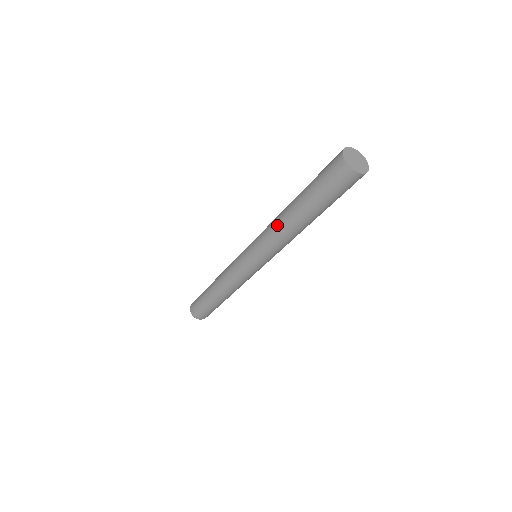
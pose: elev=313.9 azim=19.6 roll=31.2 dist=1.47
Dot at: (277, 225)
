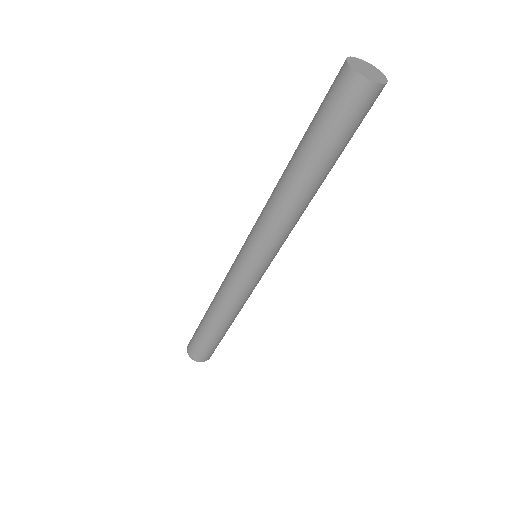
Dot at: (275, 199)
